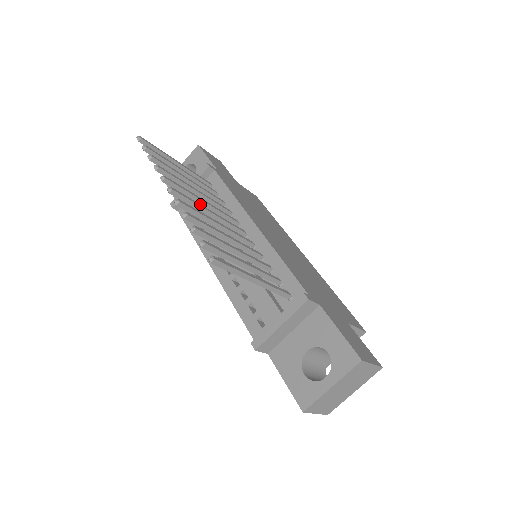
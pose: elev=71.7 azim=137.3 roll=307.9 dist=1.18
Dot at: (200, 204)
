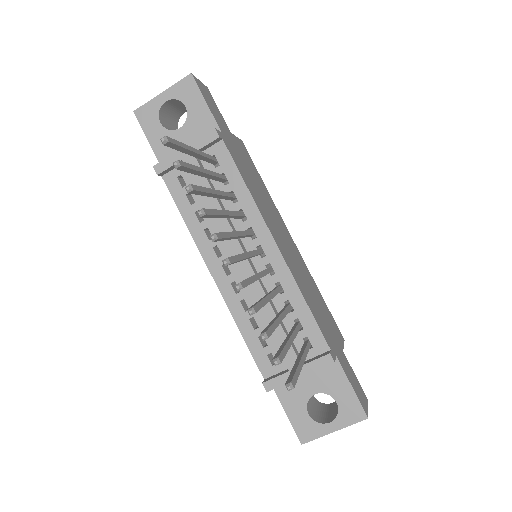
Dot at: (242, 253)
